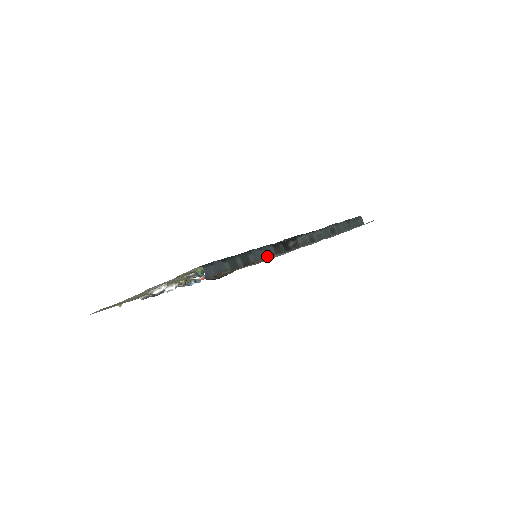
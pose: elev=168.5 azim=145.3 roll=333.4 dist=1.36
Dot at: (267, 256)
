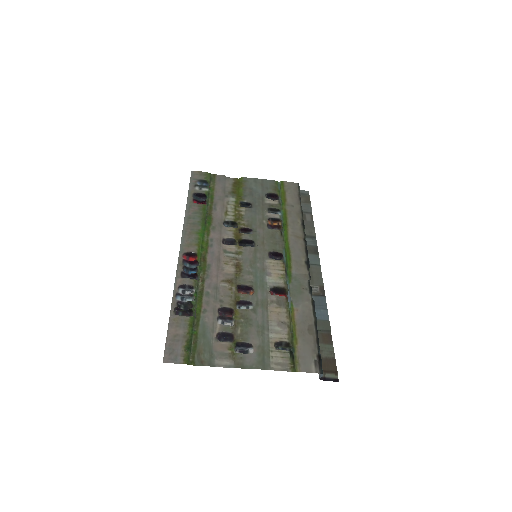
Dot at: occluded
